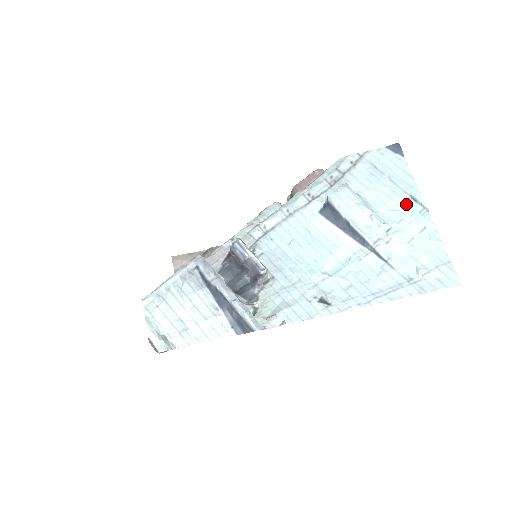
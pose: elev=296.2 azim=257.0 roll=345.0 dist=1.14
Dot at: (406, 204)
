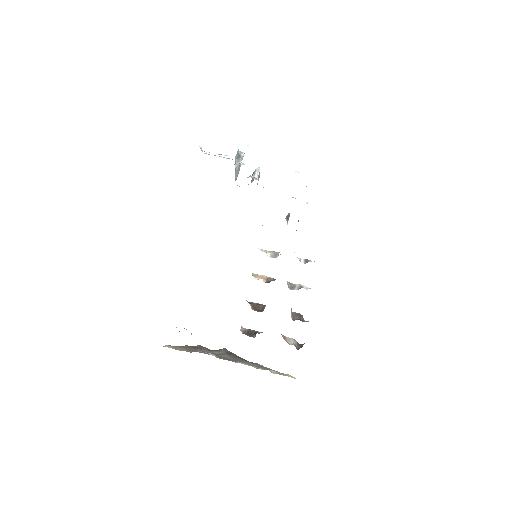
Dot at: occluded
